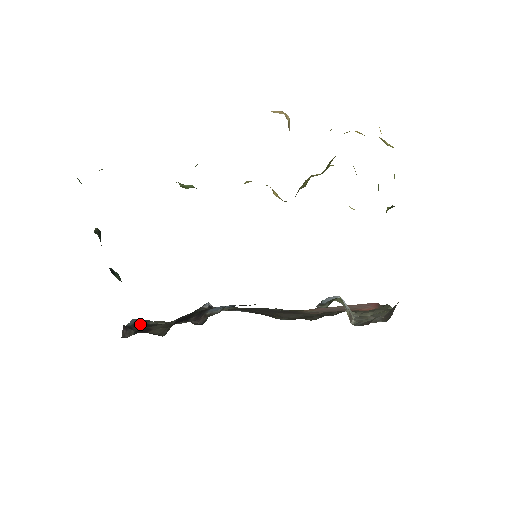
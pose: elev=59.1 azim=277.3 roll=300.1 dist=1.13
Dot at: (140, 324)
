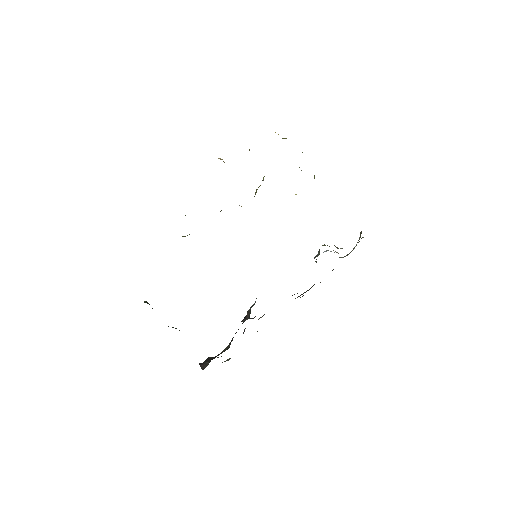
Dot at: (210, 358)
